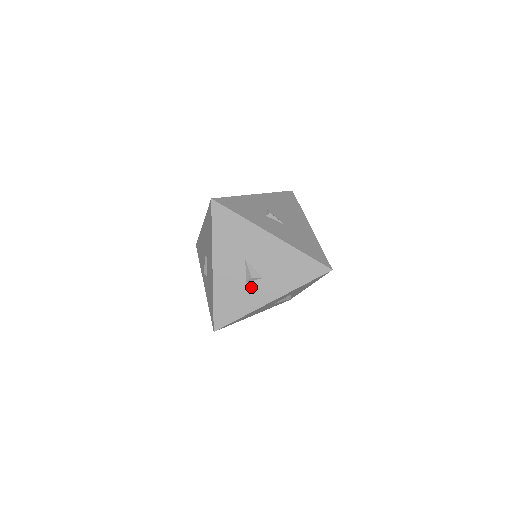
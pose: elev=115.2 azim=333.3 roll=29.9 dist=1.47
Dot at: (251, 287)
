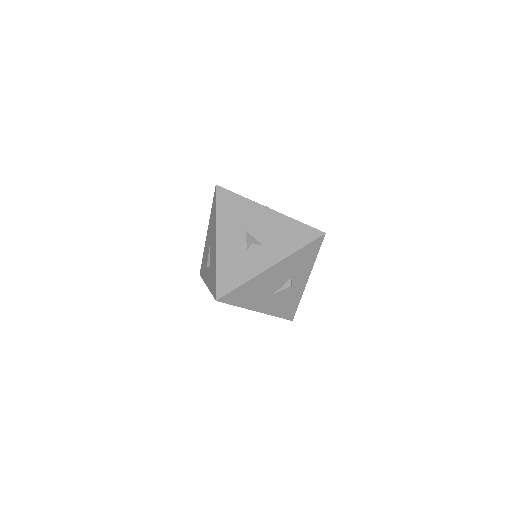
Dot at: (252, 254)
